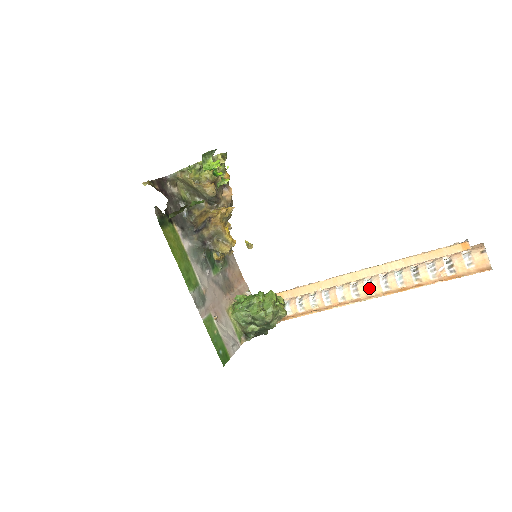
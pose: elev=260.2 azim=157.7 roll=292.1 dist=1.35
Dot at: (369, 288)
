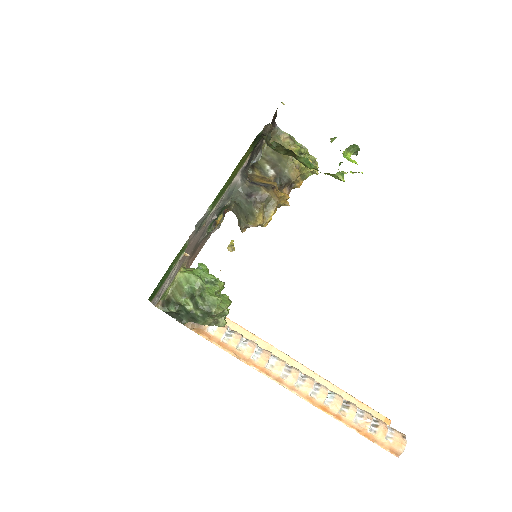
Dot at: (300, 380)
